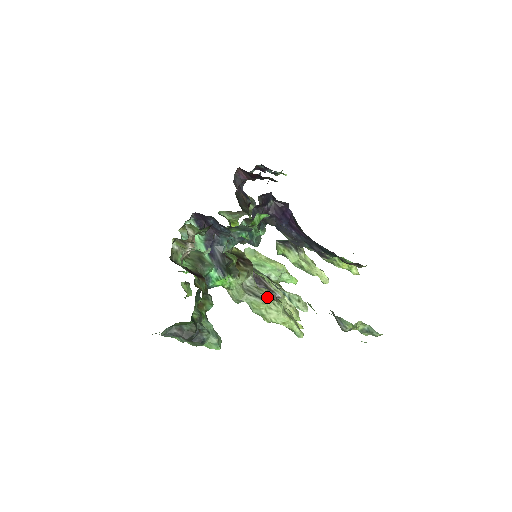
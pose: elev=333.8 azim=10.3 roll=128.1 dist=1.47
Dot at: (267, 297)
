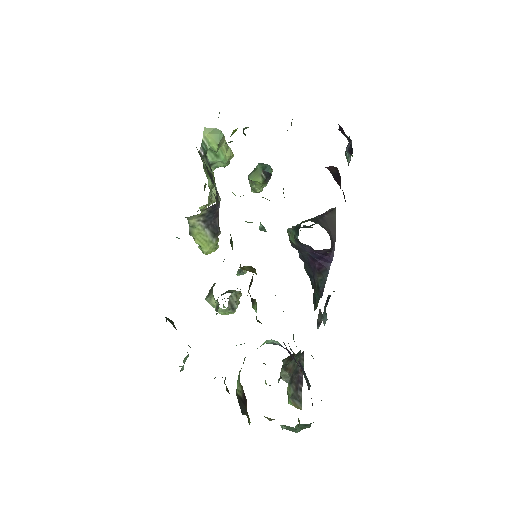
Dot at: occluded
